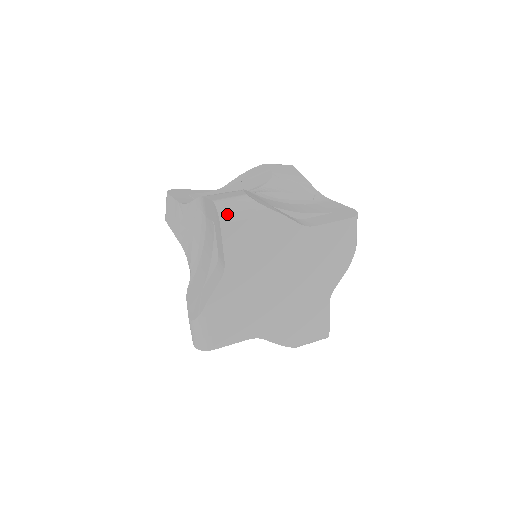
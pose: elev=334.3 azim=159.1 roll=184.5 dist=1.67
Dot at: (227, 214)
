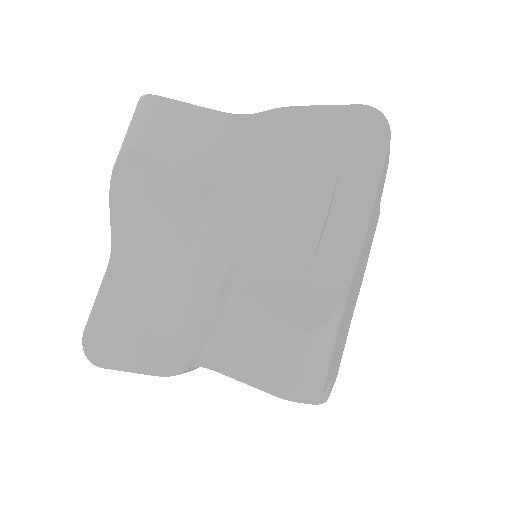
Dot at: occluded
